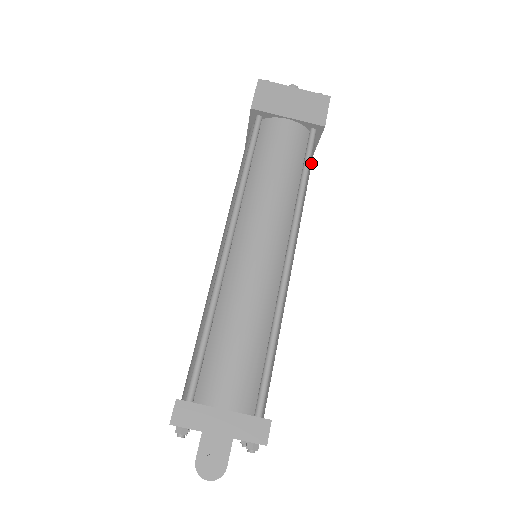
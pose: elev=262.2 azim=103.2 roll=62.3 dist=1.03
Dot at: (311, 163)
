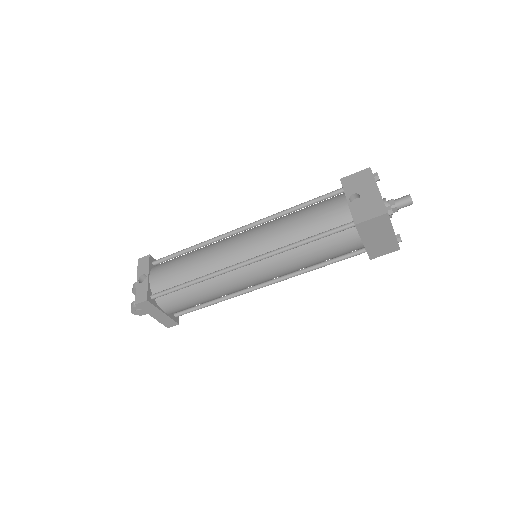
Dot at: occluded
